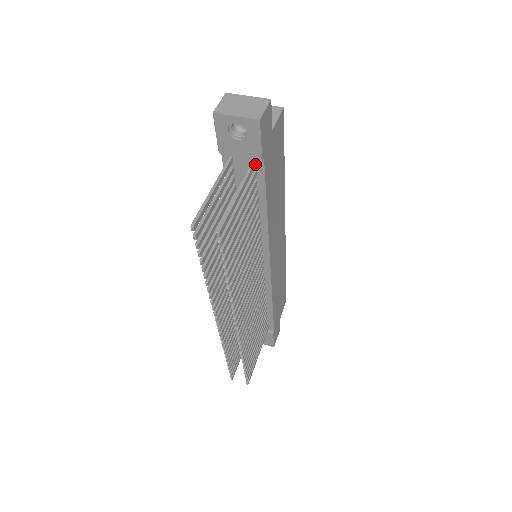
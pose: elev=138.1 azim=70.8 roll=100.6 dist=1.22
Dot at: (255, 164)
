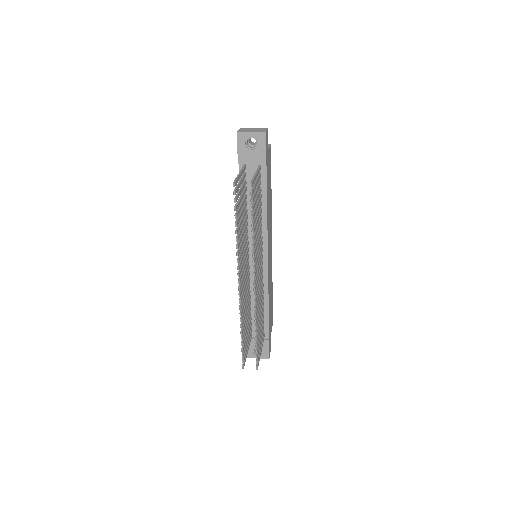
Dot at: (261, 167)
